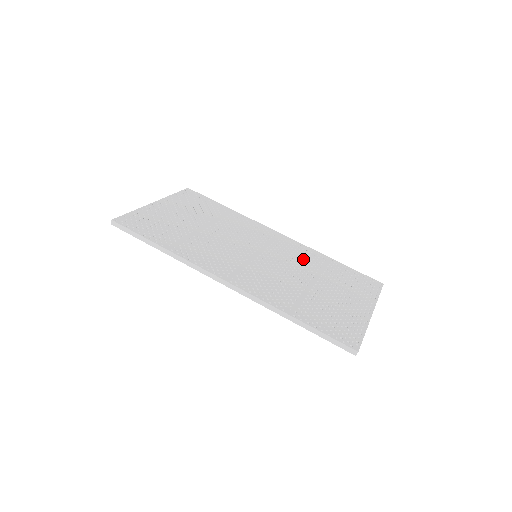
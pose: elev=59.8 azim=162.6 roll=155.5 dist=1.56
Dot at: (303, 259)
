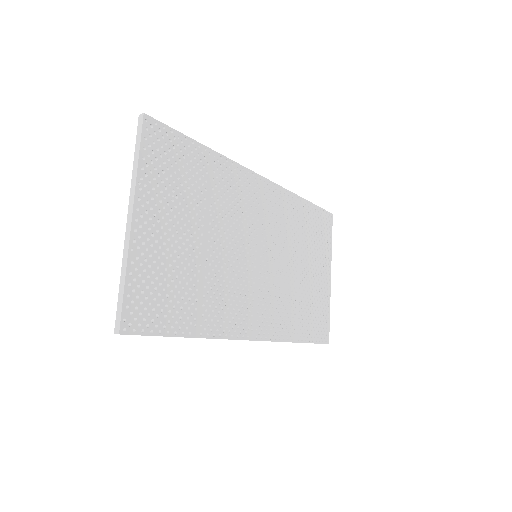
Dot at: (287, 225)
